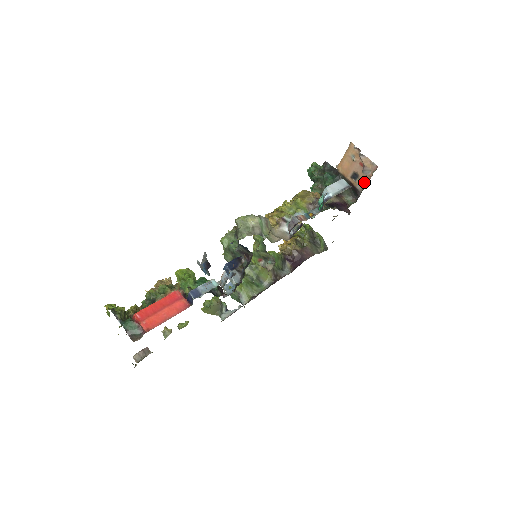
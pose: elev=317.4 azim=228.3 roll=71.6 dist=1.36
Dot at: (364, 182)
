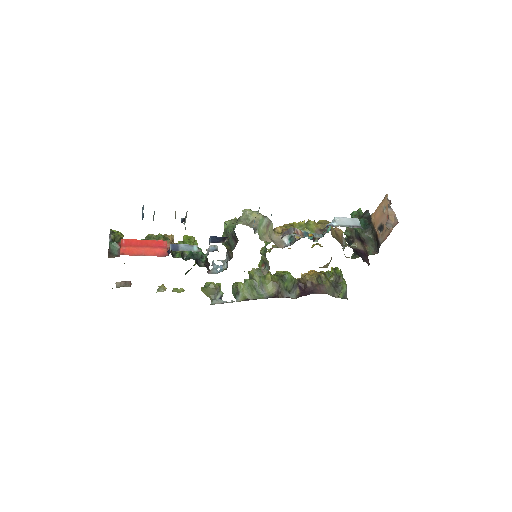
Dot at: (385, 235)
